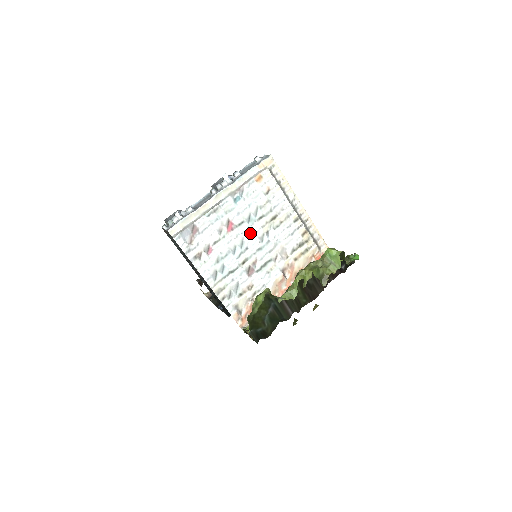
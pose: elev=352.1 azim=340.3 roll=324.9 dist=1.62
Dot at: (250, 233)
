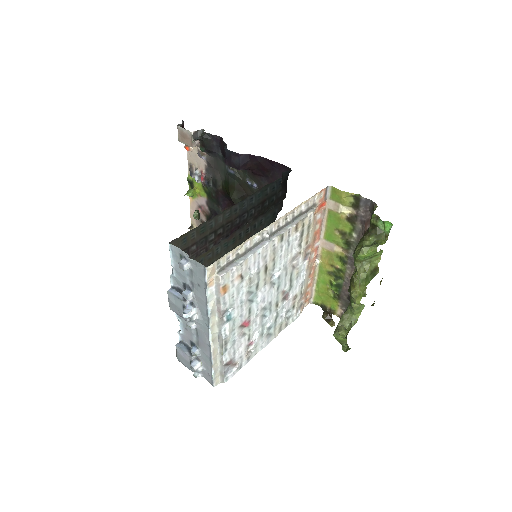
Dot at: (262, 300)
